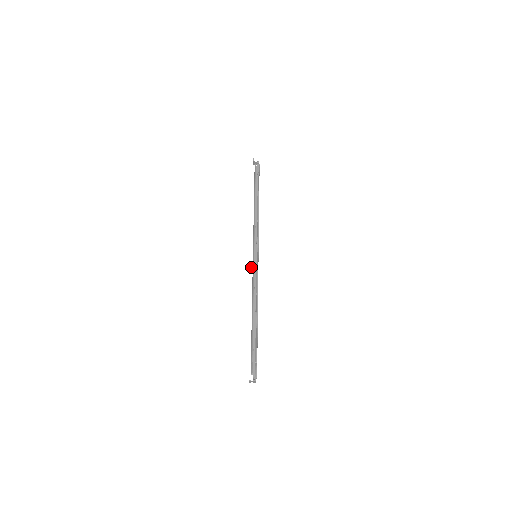
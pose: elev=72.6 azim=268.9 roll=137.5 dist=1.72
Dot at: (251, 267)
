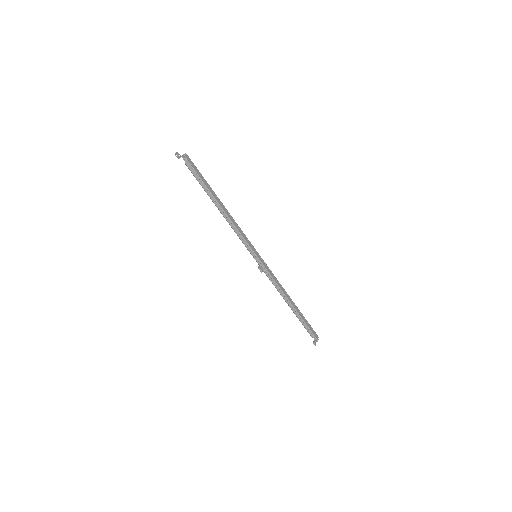
Dot at: occluded
